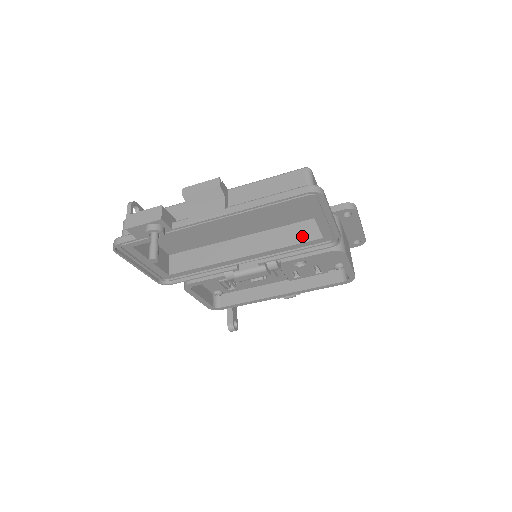
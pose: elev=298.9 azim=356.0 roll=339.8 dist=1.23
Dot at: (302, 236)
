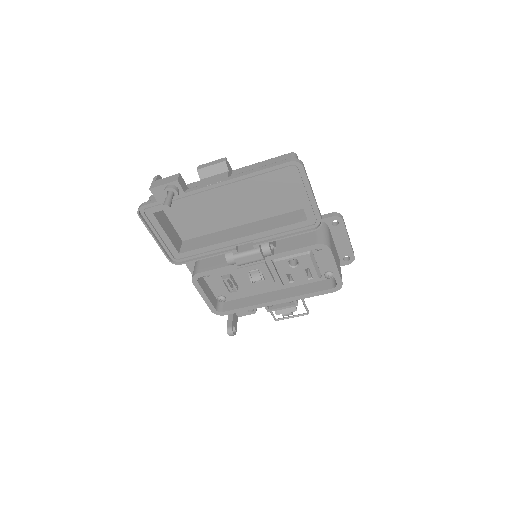
Dot at: (291, 220)
